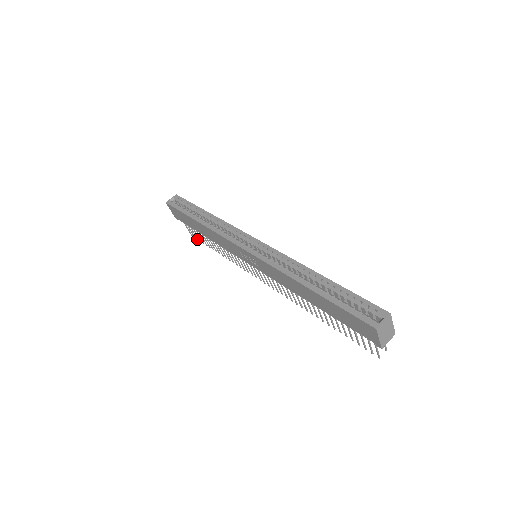
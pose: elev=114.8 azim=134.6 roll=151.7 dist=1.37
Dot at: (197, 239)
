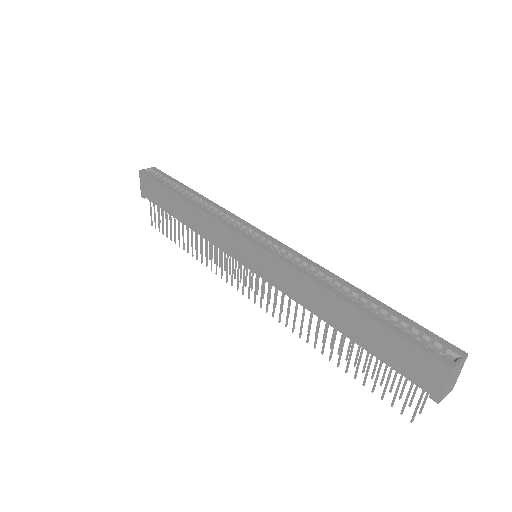
Dot at: (159, 230)
